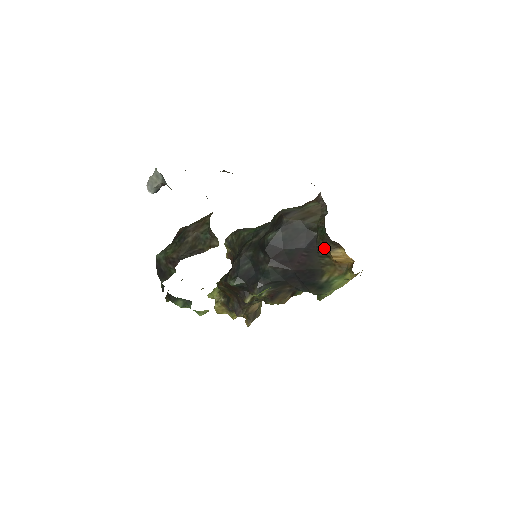
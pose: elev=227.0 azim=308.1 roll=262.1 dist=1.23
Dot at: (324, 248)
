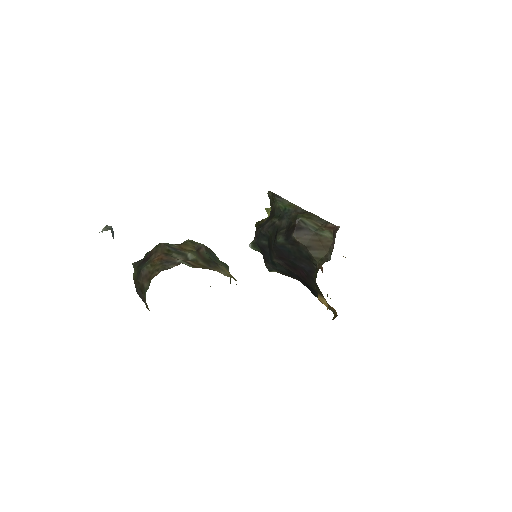
Dot at: occluded
